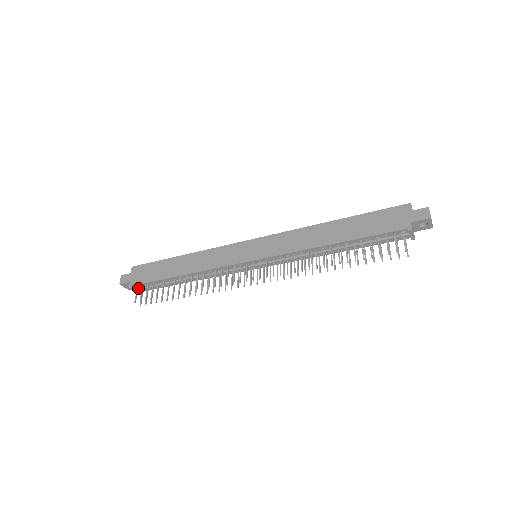
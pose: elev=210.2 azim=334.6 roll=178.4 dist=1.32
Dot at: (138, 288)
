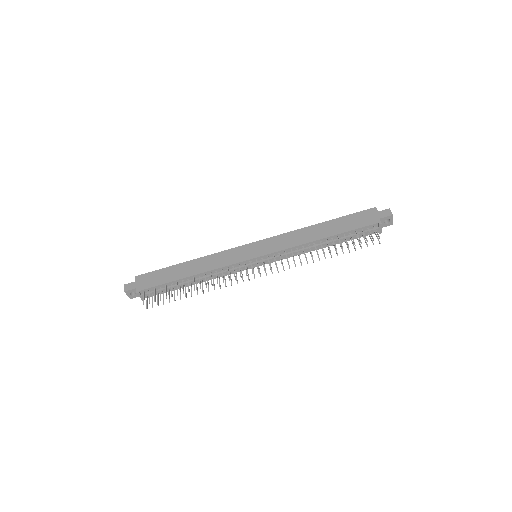
Dot at: (144, 294)
